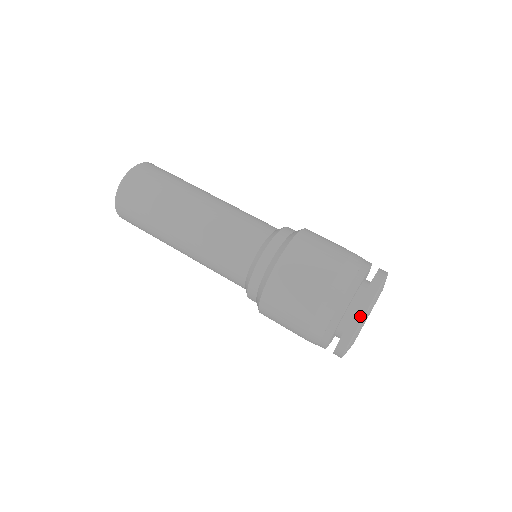
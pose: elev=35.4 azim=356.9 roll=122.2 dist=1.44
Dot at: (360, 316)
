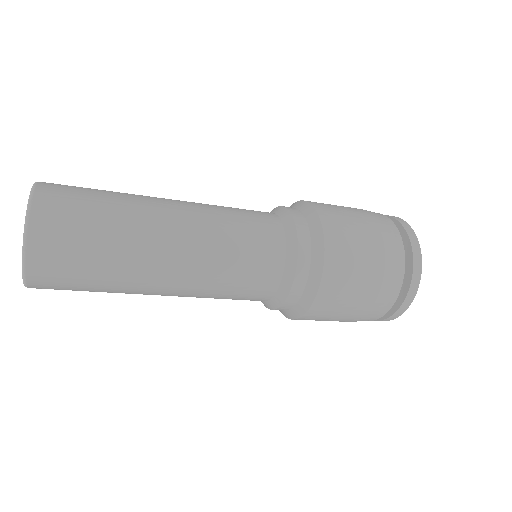
Dot at: (398, 315)
